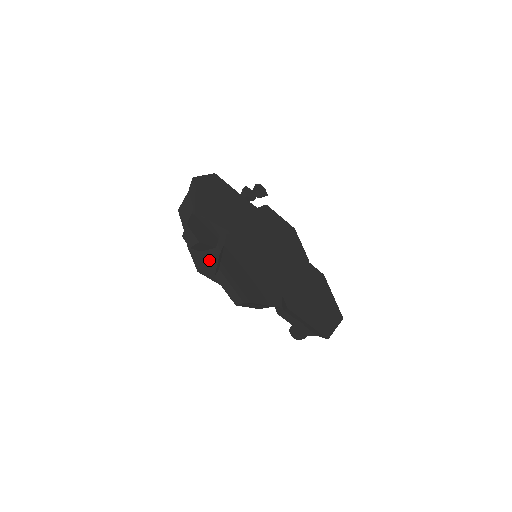
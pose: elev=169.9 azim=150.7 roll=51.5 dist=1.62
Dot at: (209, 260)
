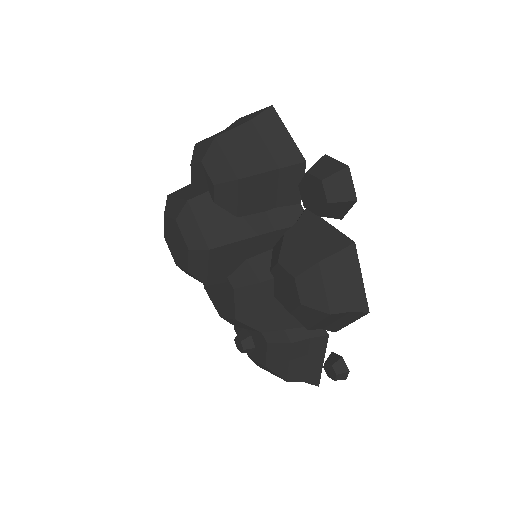
Dot at: (244, 236)
